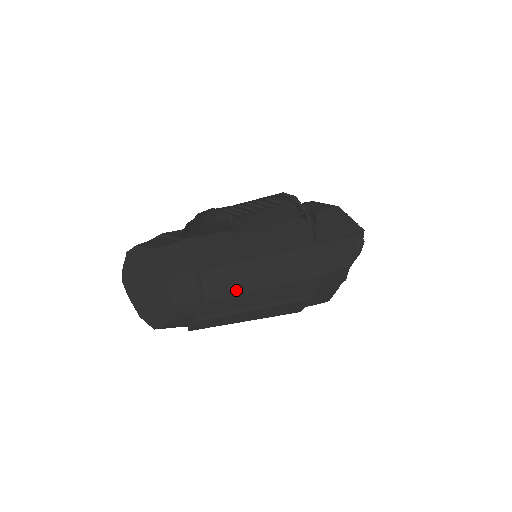
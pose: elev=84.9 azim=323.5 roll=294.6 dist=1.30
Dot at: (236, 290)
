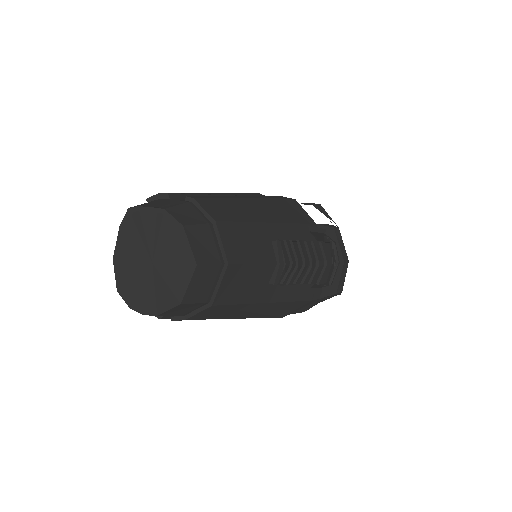
Dot at: (218, 317)
